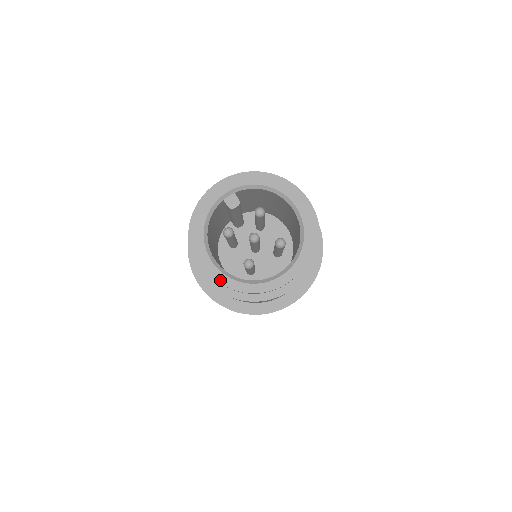
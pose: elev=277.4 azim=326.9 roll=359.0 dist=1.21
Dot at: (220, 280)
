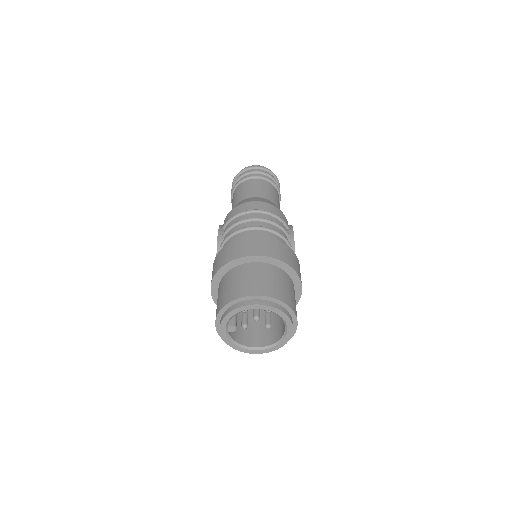
Dot at: occluded
